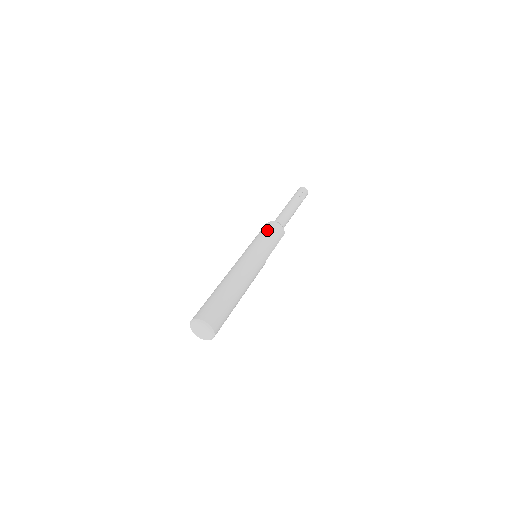
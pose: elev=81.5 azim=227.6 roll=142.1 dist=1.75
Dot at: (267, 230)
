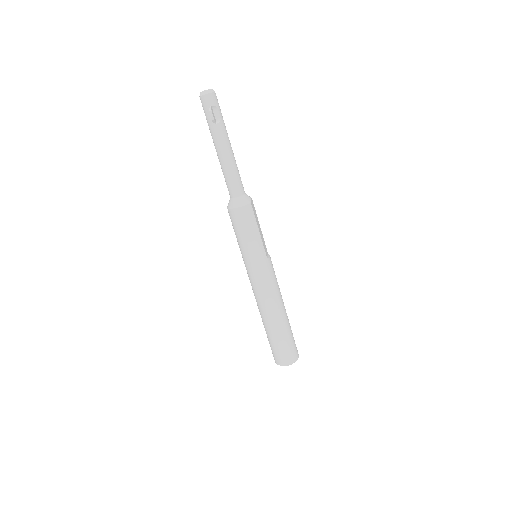
Dot at: (236, 229)
